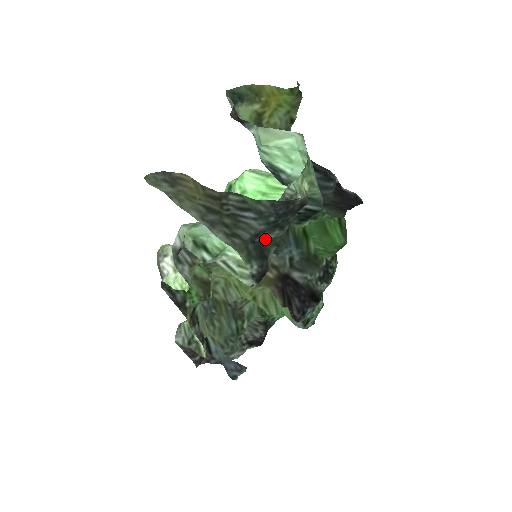
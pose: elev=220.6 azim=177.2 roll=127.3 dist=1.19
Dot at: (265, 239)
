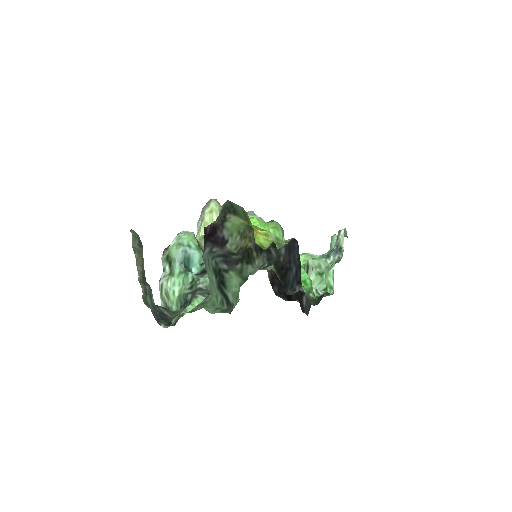
Dot at: (162, 309)
